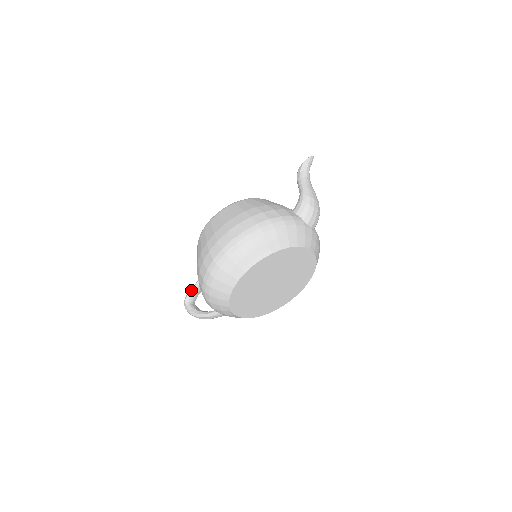
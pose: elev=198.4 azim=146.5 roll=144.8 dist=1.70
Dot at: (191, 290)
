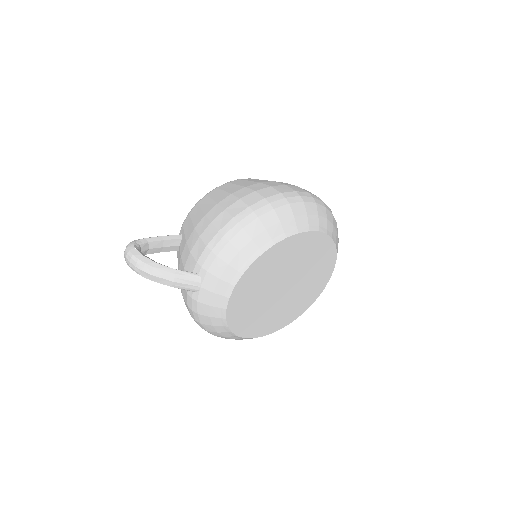
Dot at: (149, 238)
